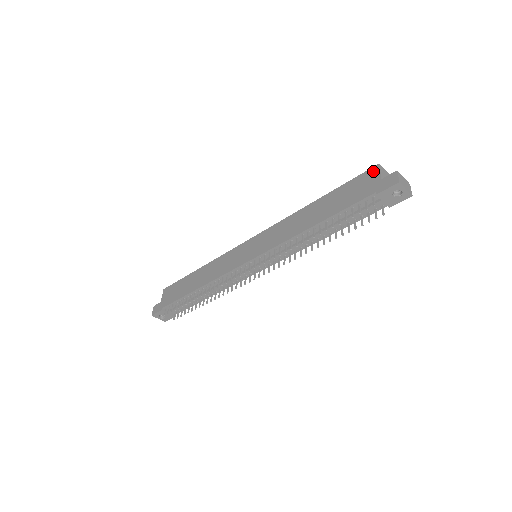
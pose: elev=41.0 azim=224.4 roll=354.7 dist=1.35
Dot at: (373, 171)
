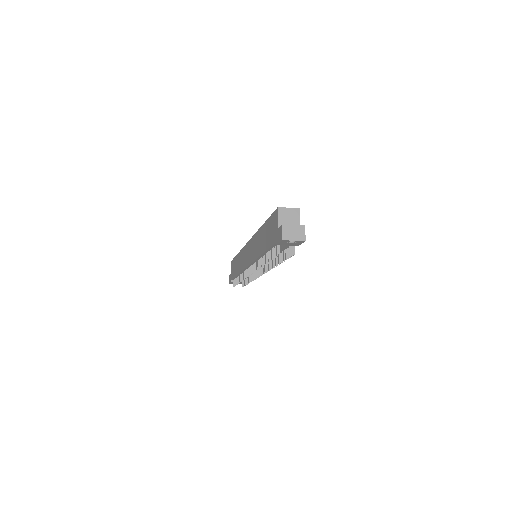
Dot at: (276, 215)
